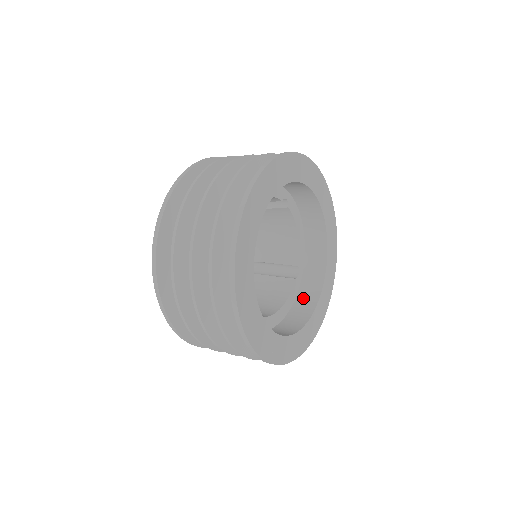
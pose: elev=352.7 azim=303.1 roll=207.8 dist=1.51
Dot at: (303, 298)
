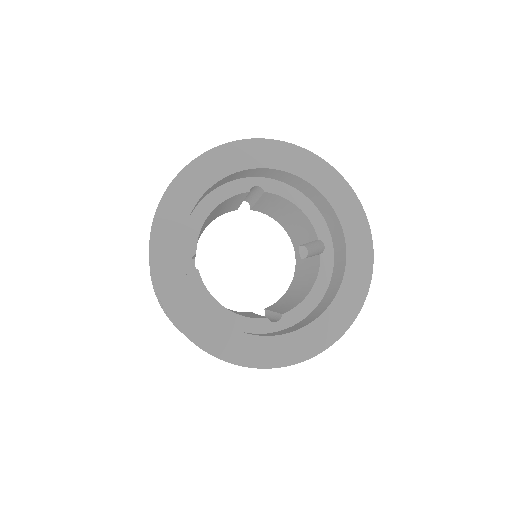
Dot at: occluded
